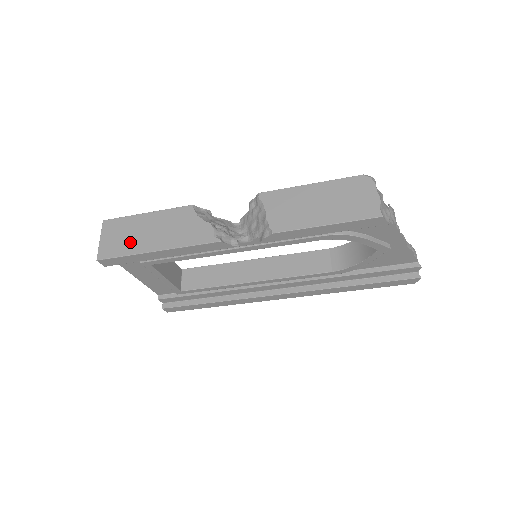
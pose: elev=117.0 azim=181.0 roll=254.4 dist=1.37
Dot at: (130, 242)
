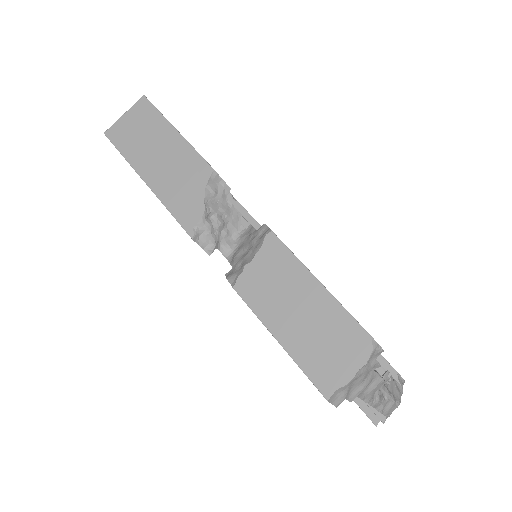
Dot at: (138, 146)
